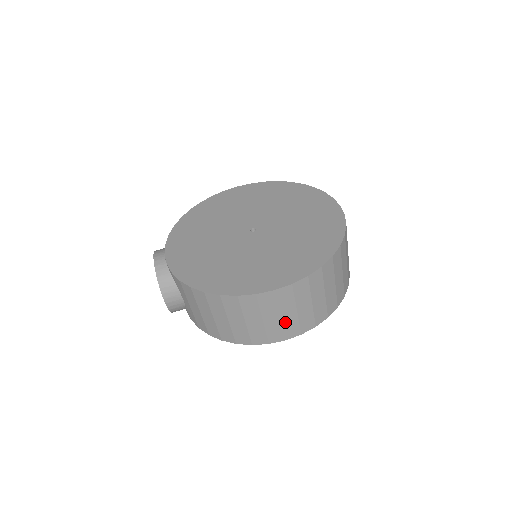
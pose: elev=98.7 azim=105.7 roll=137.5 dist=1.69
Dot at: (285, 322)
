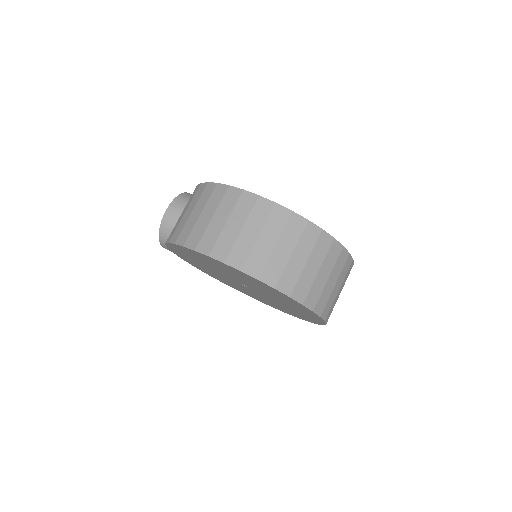
Dot at: (240, 240)
